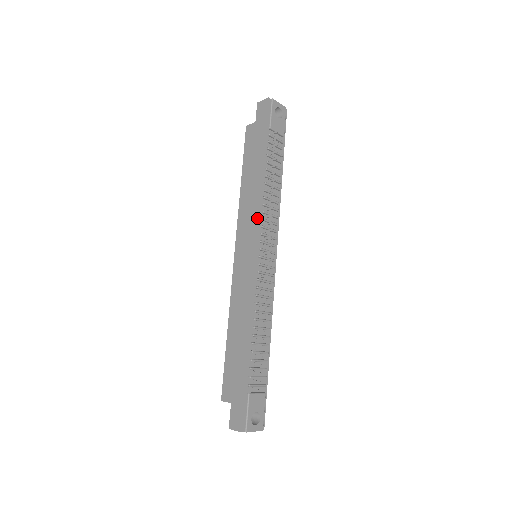
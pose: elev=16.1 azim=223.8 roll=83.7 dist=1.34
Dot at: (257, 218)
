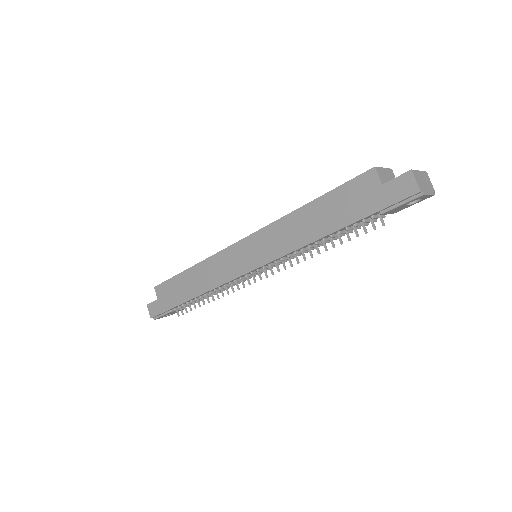
Dot at: (278, 256)
